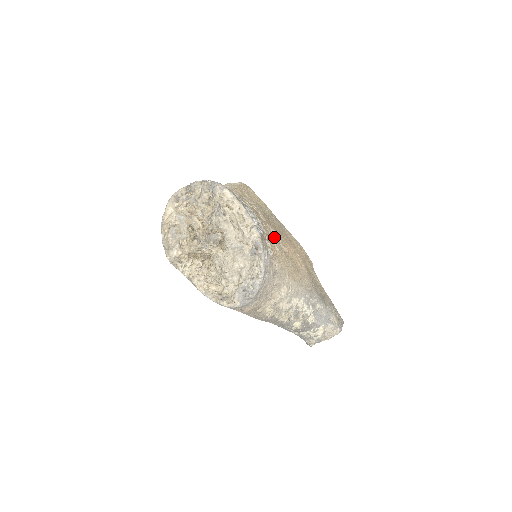
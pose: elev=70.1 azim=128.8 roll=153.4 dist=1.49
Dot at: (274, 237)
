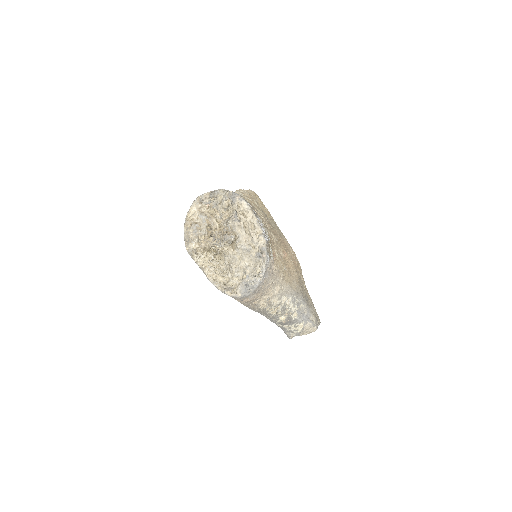
Dot at: (275, 244)
